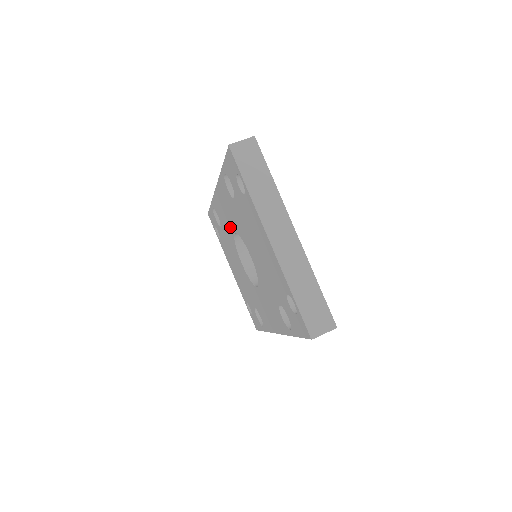
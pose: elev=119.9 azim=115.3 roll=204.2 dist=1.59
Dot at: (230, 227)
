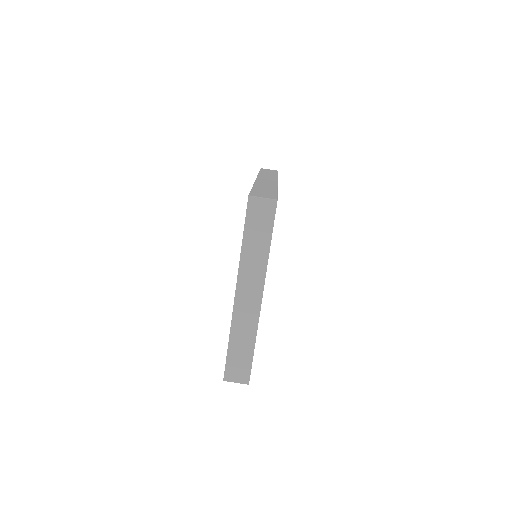
Dot at: occluded
